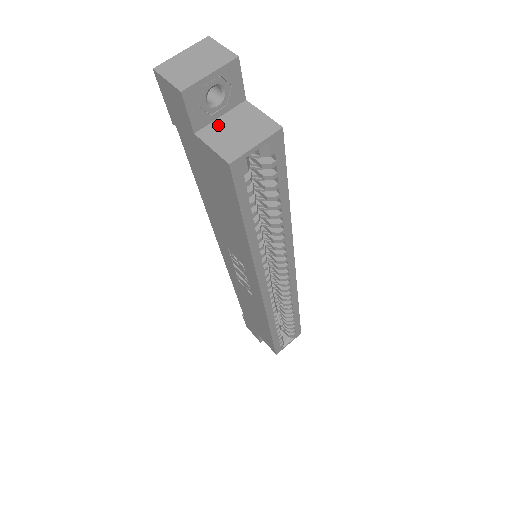
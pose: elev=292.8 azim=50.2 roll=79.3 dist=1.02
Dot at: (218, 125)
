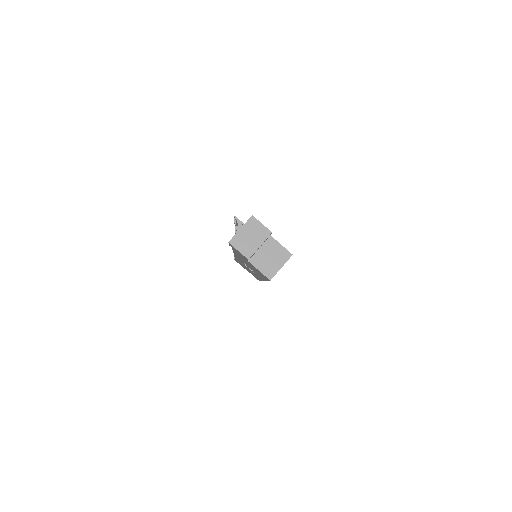
Dot at: (259, 255)
